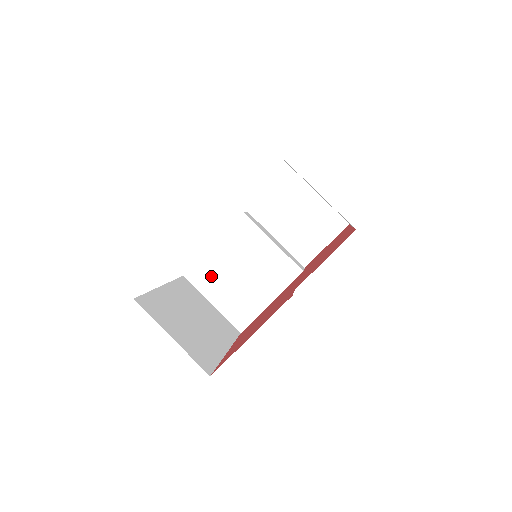
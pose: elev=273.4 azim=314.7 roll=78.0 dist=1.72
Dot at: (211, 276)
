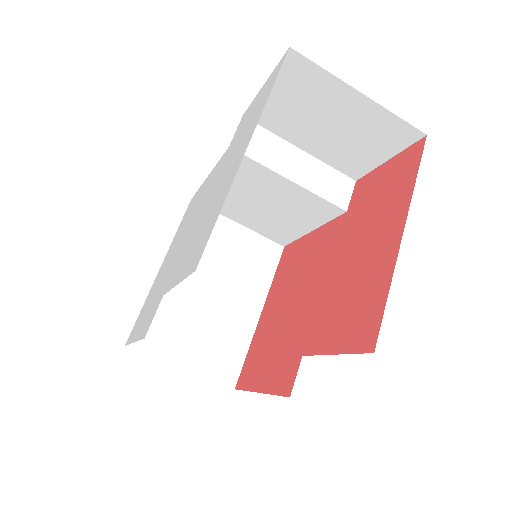
Dot at: (224, 203)
